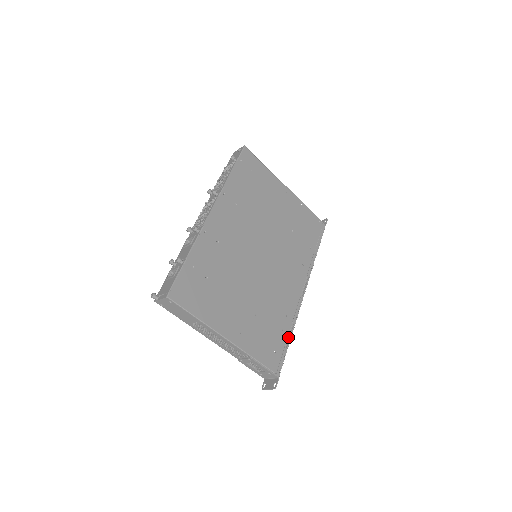
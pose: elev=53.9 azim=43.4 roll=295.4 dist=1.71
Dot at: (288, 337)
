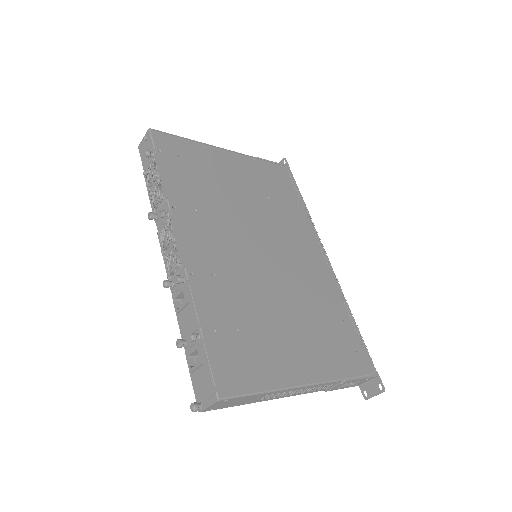
Dot at: (352, 322)
